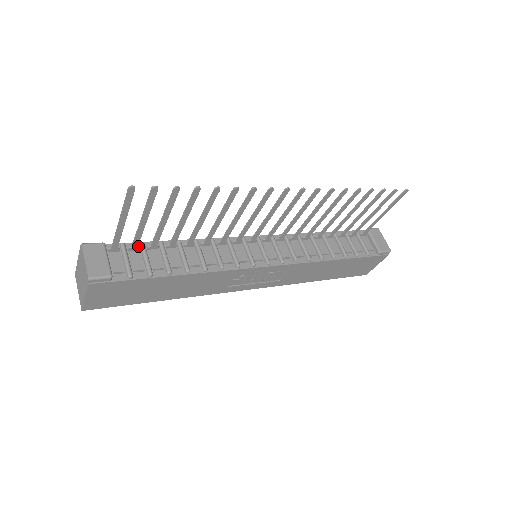
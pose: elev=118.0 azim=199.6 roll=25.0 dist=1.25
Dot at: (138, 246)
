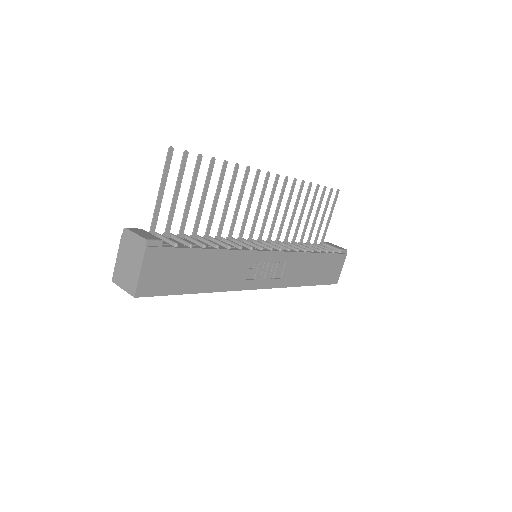
Dot at: (169, 233)
